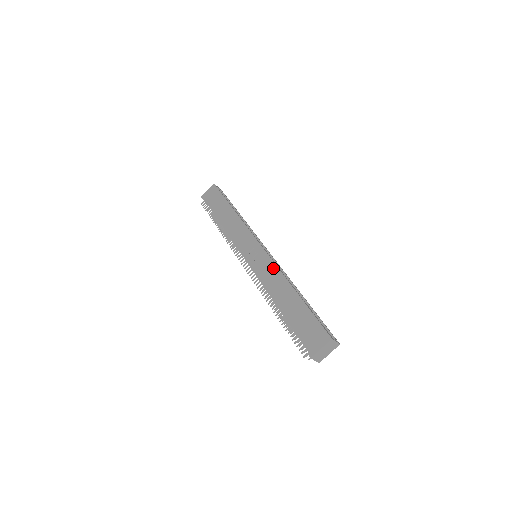
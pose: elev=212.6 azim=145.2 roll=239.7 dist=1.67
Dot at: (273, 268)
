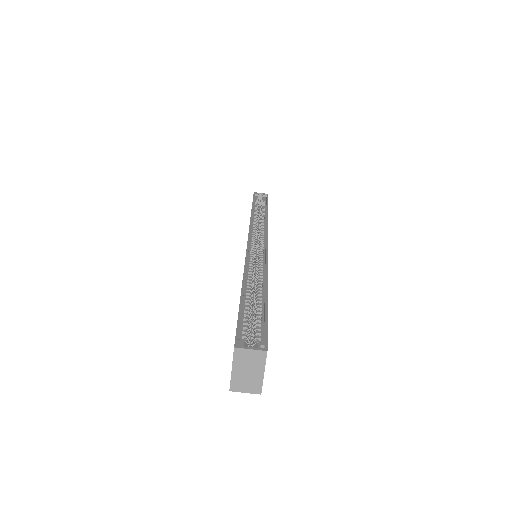
Dot at: occluded
